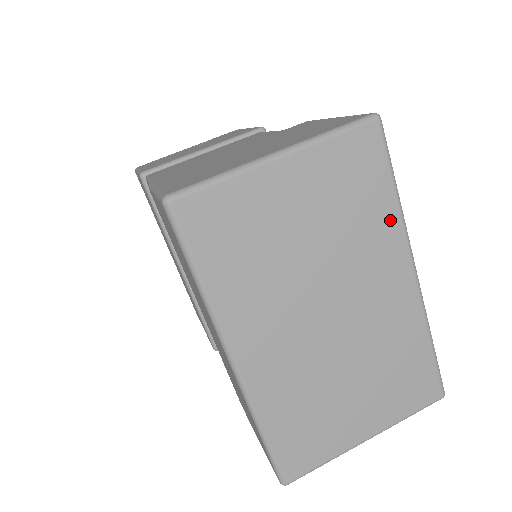
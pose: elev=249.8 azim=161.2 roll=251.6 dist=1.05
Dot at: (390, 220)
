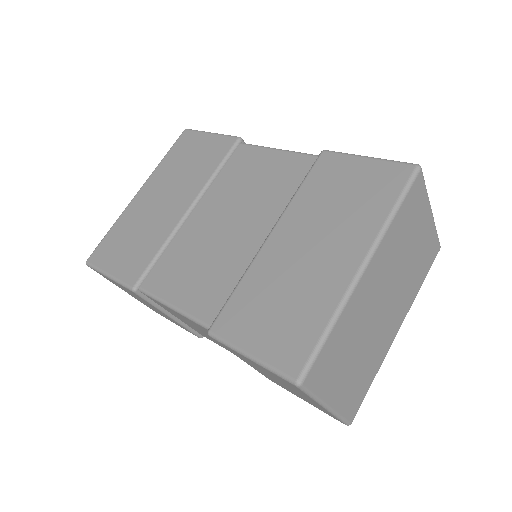
Dot at: (415, 293)
